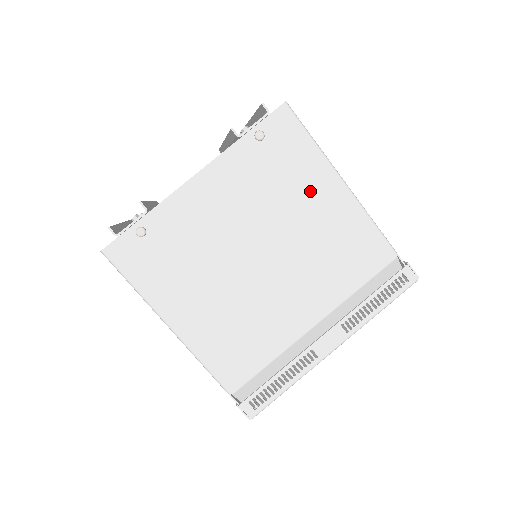
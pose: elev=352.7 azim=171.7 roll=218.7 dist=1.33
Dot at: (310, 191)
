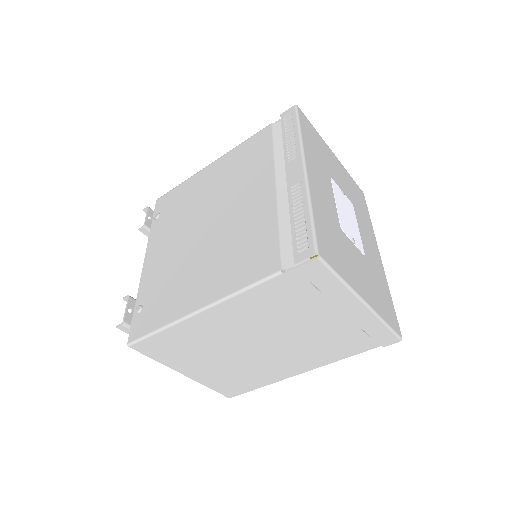
Dot at: (199, 186)
